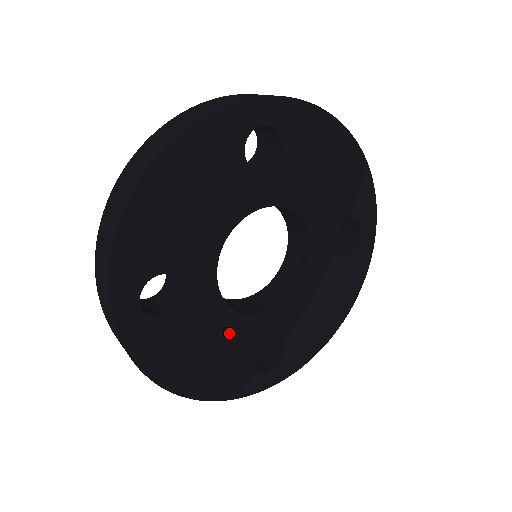
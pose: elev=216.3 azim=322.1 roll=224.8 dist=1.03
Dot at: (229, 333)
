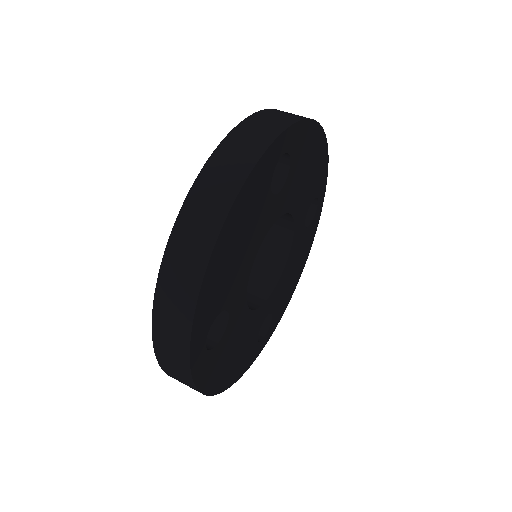
Dot at: (248, 329)
